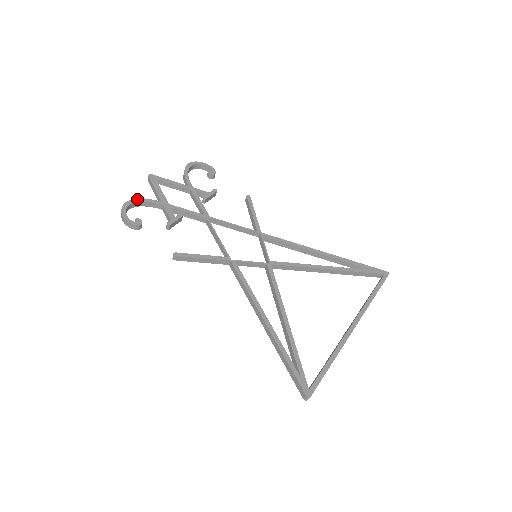
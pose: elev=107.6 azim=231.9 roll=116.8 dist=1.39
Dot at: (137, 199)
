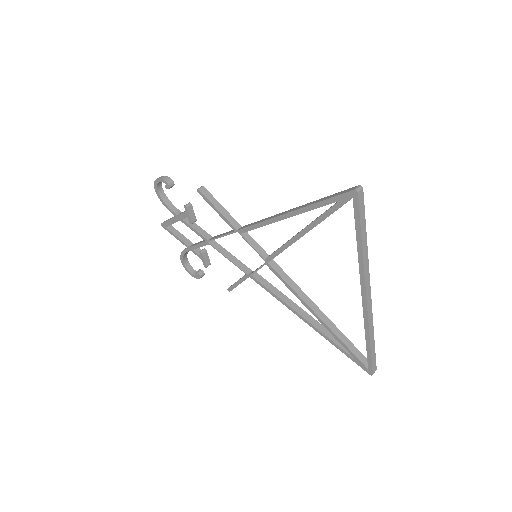
Dot at: (165, 197)
